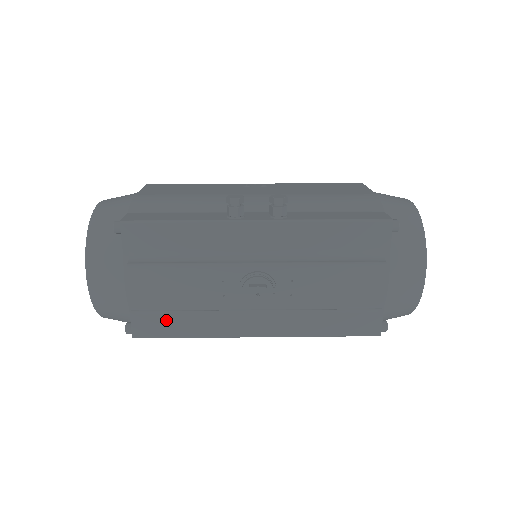
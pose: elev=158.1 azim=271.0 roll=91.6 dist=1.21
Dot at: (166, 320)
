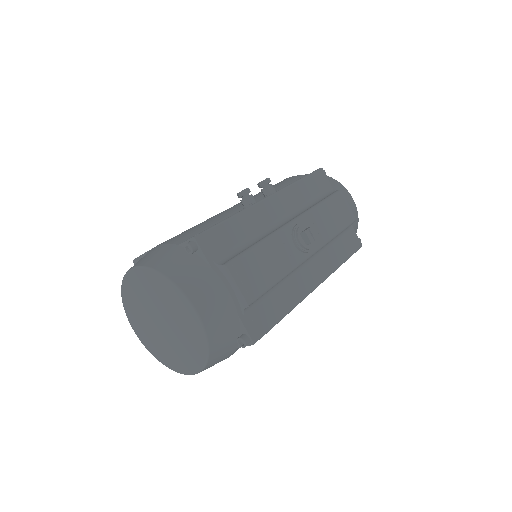
Dot at: (265, 309)
